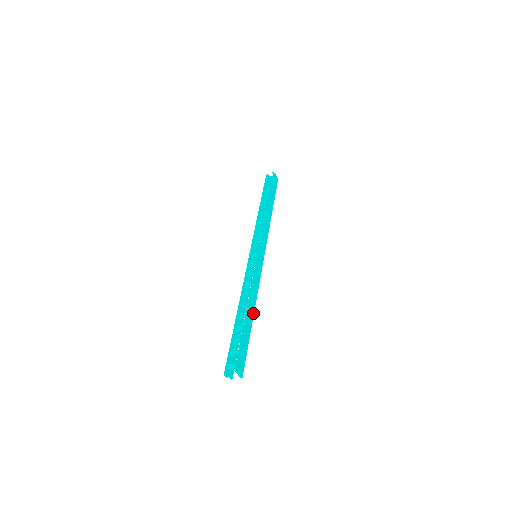
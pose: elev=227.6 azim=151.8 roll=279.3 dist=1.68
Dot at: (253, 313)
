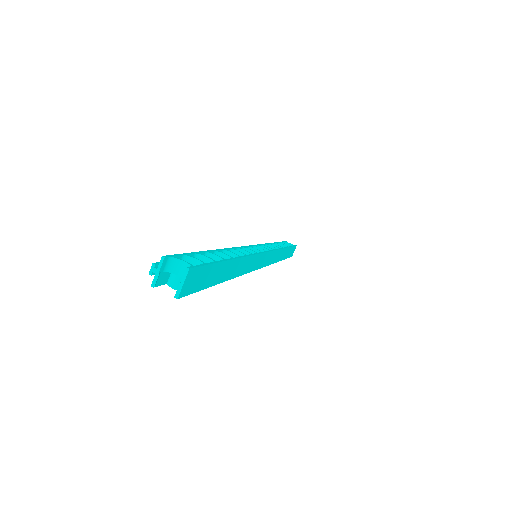
Dot at: (231, 277)
